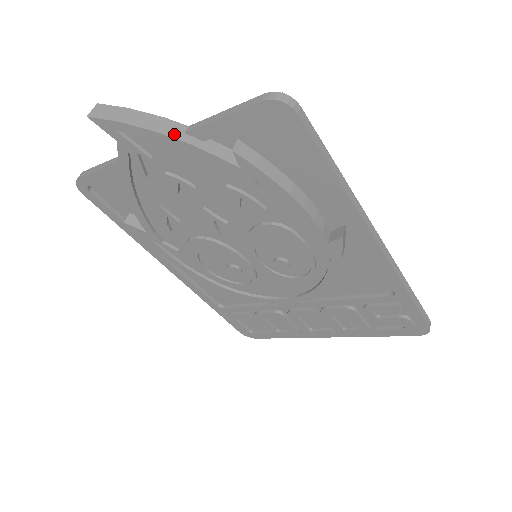
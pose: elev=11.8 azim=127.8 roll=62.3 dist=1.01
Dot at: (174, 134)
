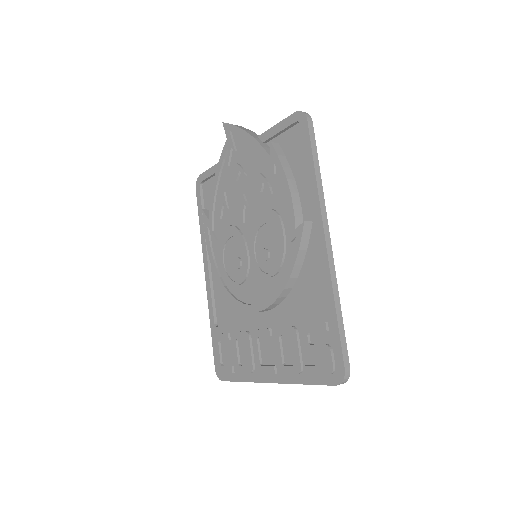
Dot at: (252, 134)
